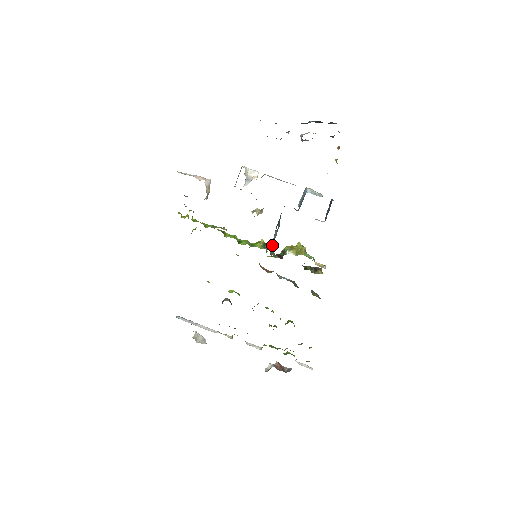
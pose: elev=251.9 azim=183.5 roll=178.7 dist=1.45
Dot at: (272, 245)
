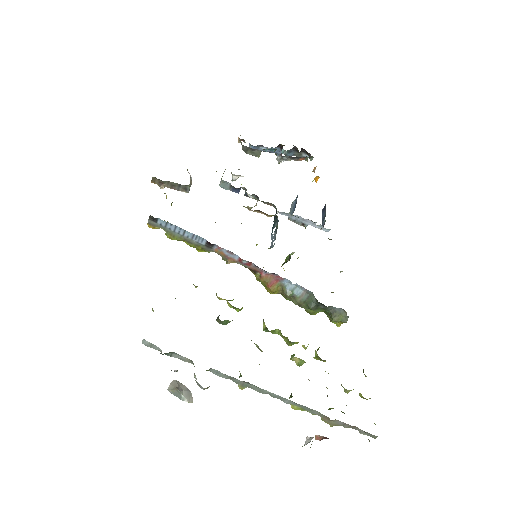
Dot at: occluded
